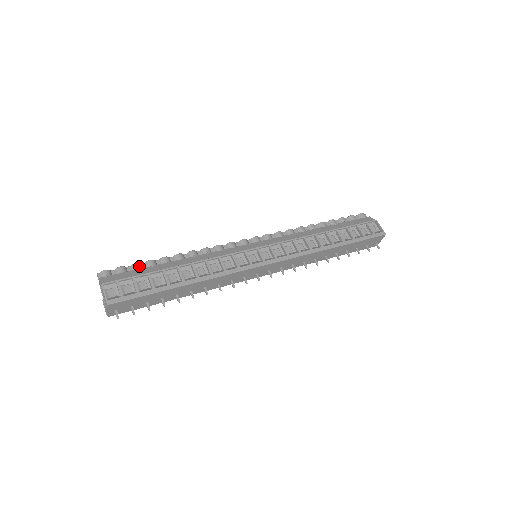
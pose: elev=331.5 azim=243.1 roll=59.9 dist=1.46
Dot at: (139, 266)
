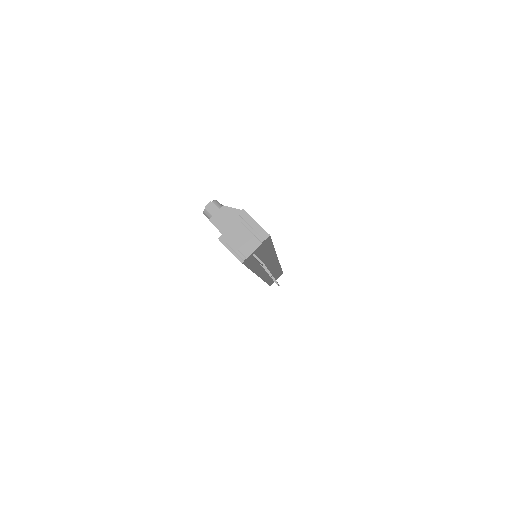
Dot at: occluded
